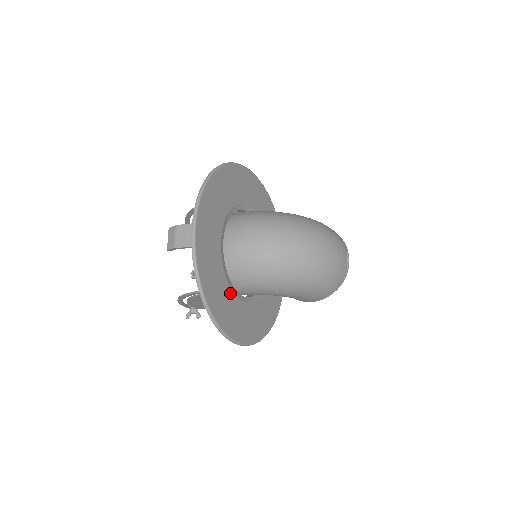
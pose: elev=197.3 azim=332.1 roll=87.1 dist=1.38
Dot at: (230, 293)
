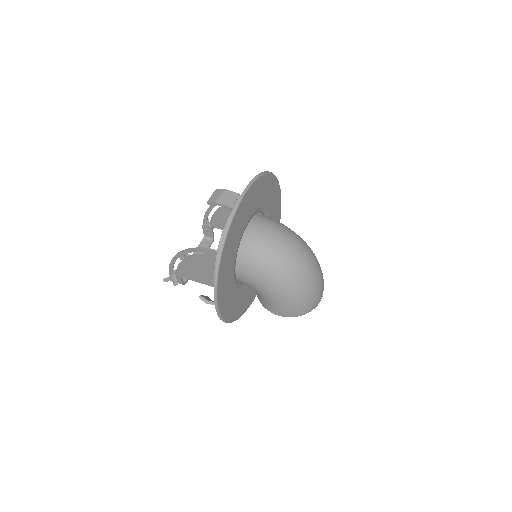
Dot at: (233, 262)
